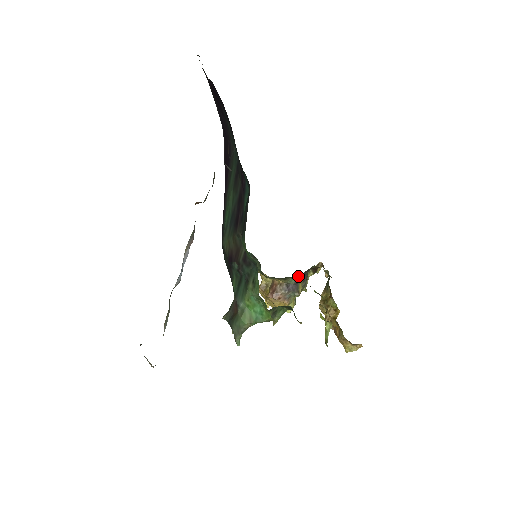
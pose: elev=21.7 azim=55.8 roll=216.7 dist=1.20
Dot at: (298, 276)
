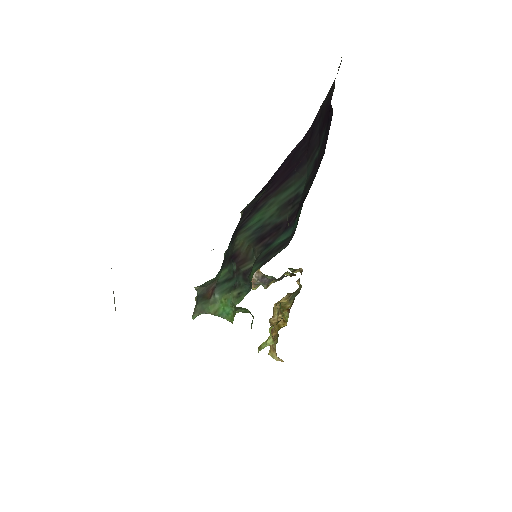
Dot at: occluded
